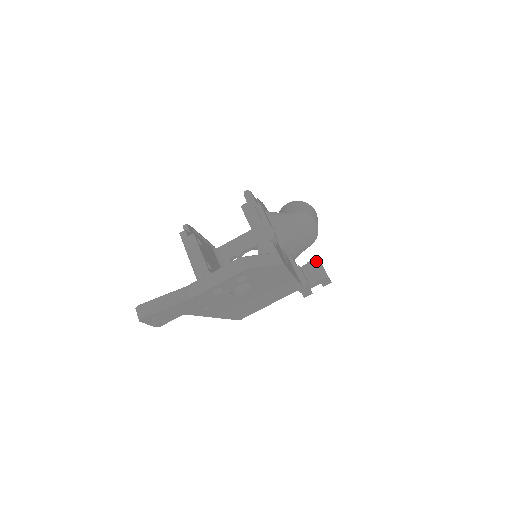
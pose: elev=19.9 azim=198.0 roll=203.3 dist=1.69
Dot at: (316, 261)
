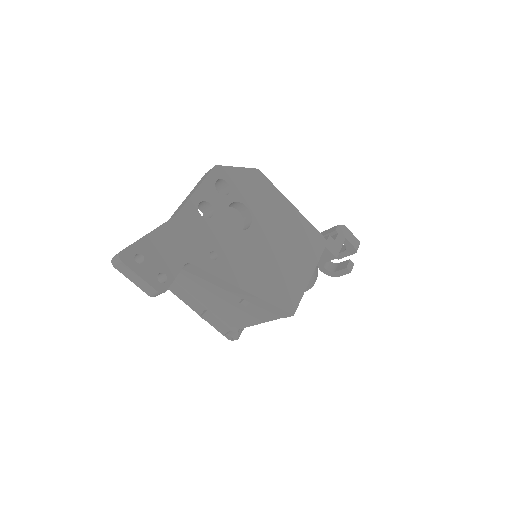
Dot at: occluded
